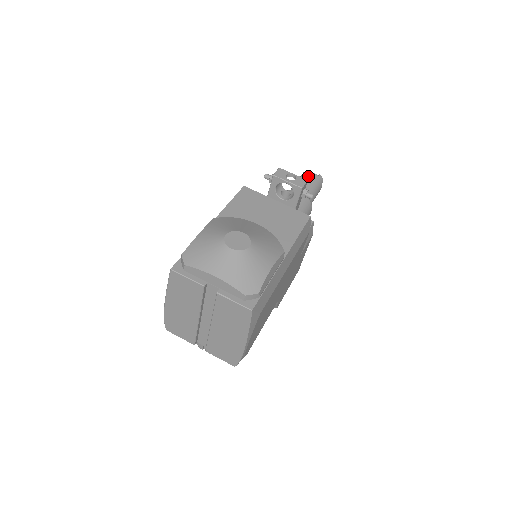
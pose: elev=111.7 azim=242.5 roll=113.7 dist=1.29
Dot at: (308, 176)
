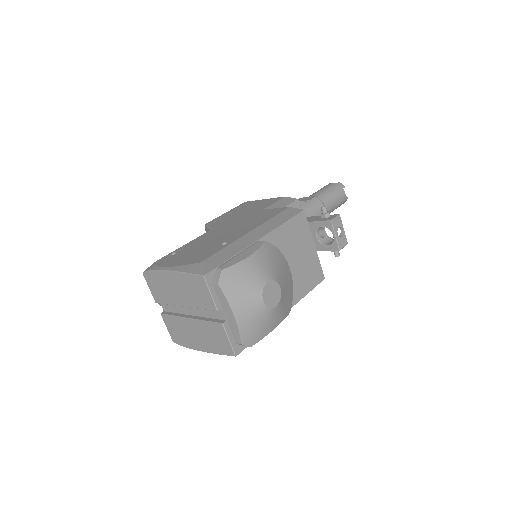
Dot at: (340, 193)
